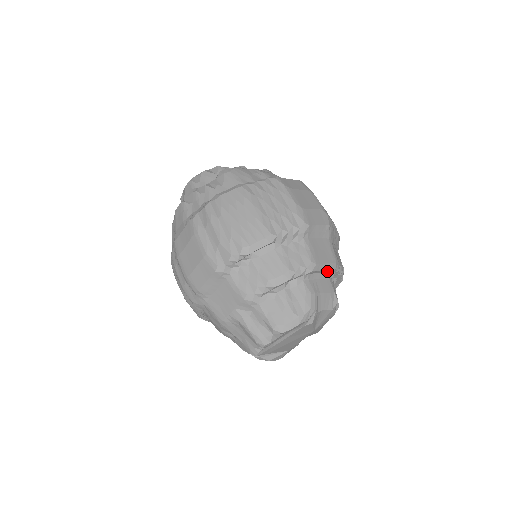
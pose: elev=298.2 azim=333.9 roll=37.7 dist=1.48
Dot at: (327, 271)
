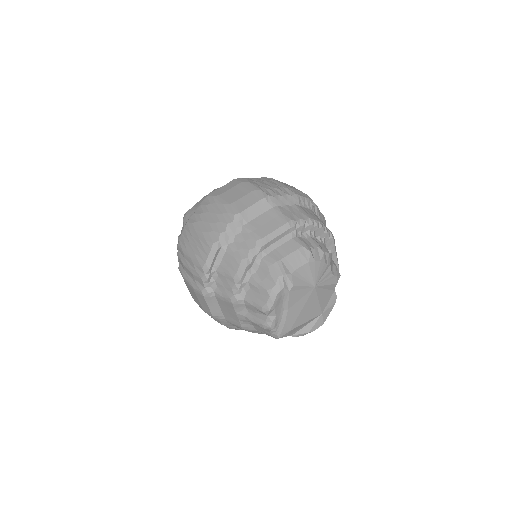
Dot at: (284, 235)
